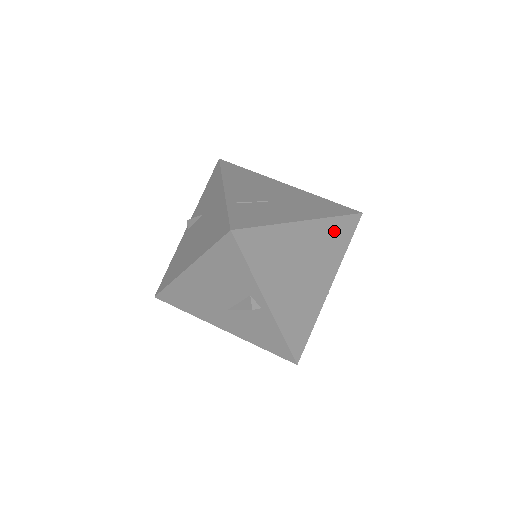
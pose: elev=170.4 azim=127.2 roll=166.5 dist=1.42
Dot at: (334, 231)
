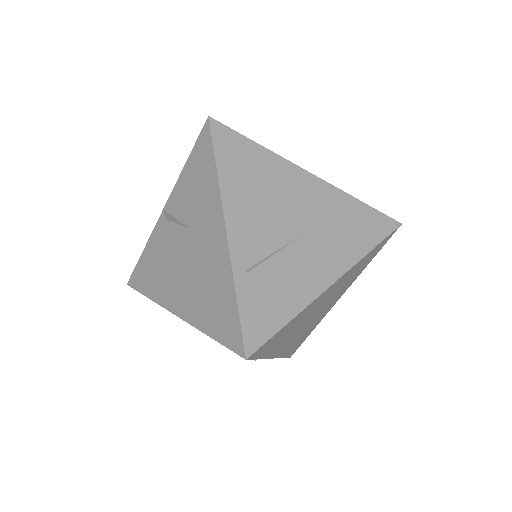
Dot at: (363, 262)
